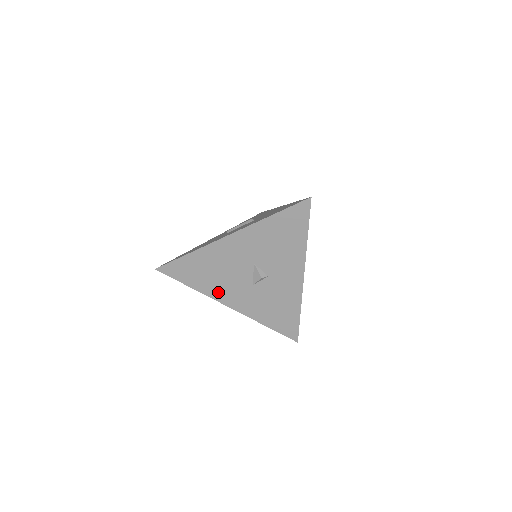
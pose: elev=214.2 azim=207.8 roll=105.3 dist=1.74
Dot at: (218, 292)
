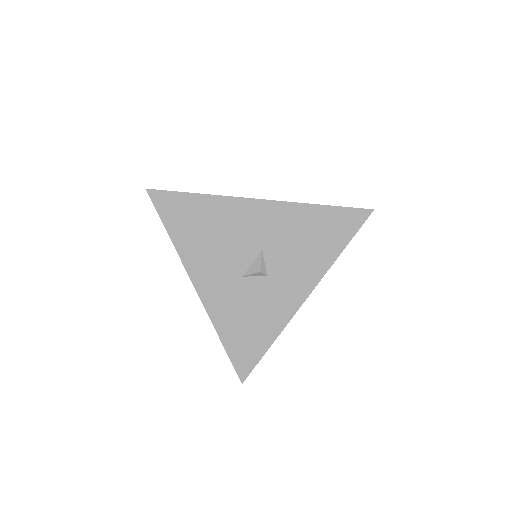
Dot at: (197, 262)
